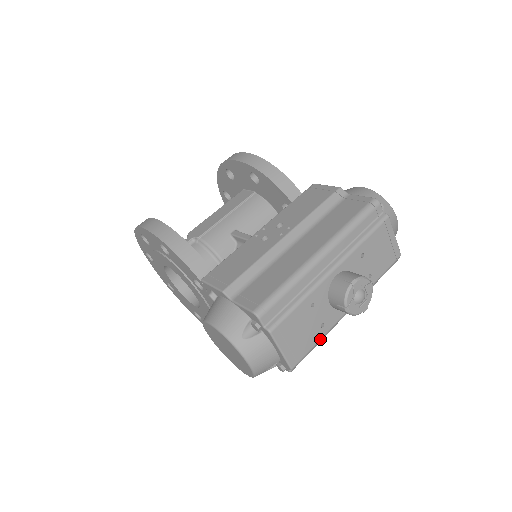
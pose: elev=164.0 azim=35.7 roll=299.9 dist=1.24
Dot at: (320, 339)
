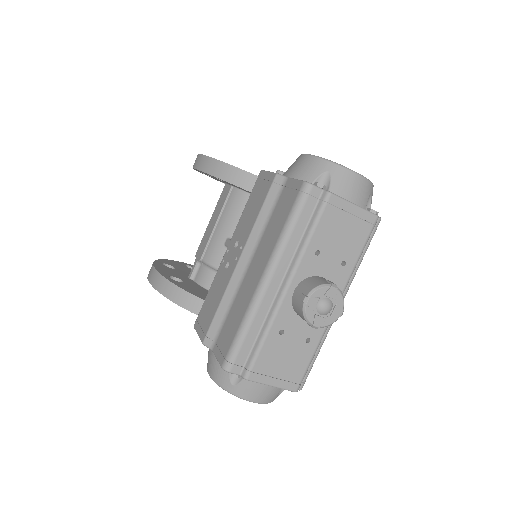
Dot at: (314, 352)
